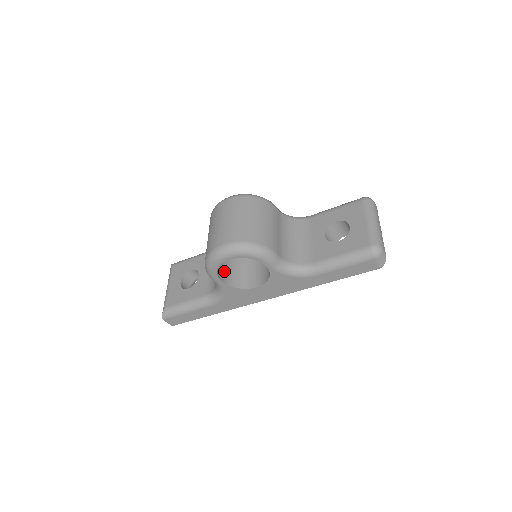
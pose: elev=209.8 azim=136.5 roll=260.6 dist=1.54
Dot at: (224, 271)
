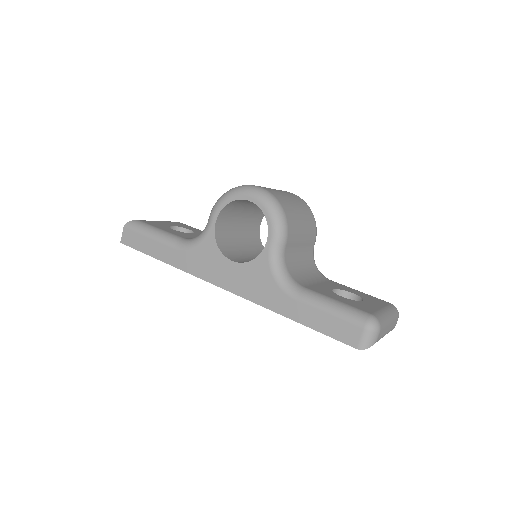
Dot at: (224, 226)
